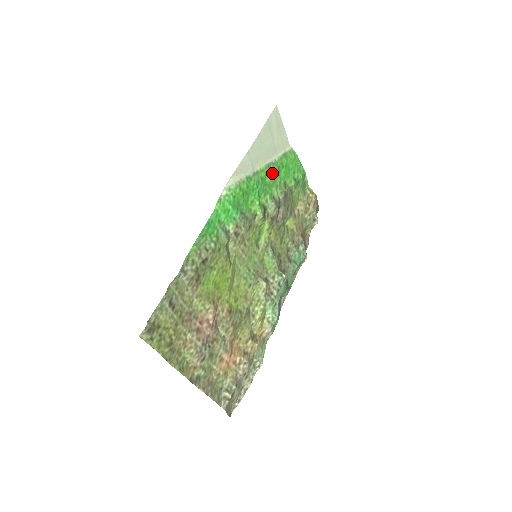
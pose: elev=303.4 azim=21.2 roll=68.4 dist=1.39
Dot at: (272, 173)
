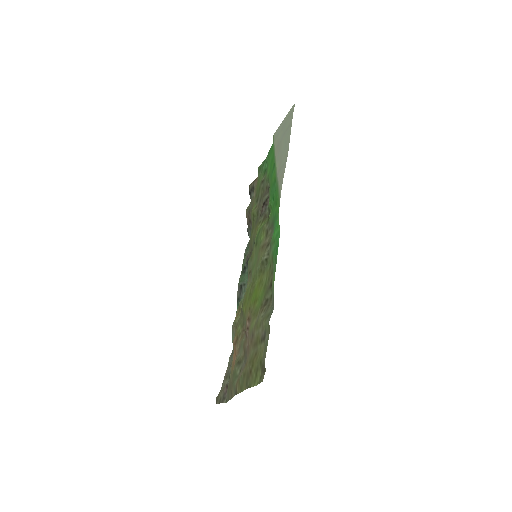
Dot at: (274, 171)
